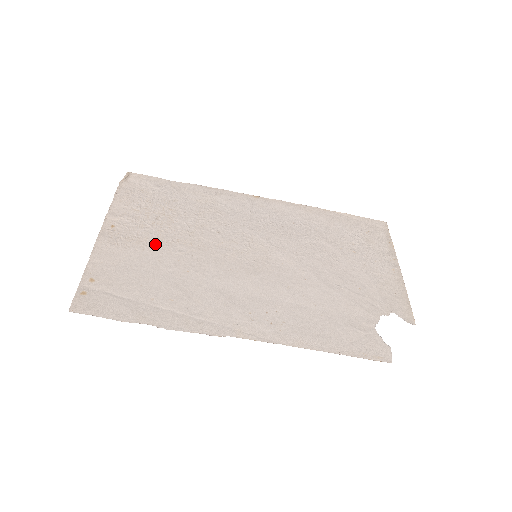
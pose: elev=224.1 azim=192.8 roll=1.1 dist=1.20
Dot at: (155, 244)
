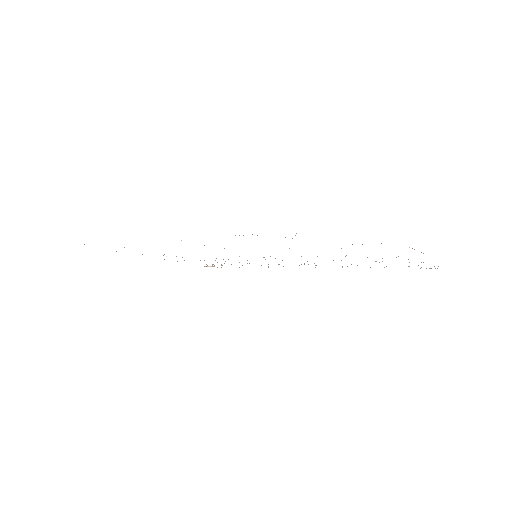
Dot at: occluded
